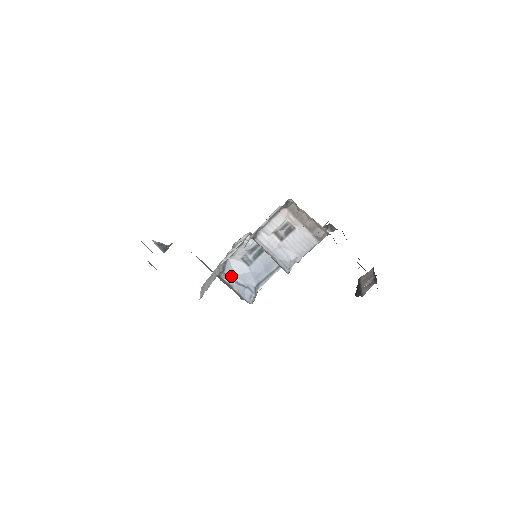
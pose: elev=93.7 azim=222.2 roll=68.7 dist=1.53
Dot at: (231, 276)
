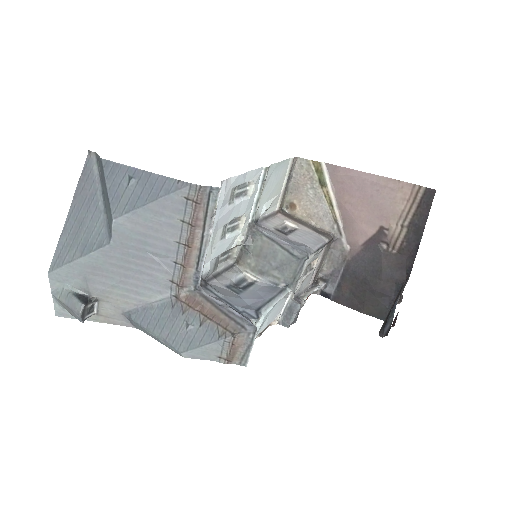
Dot at: (217, 294)
